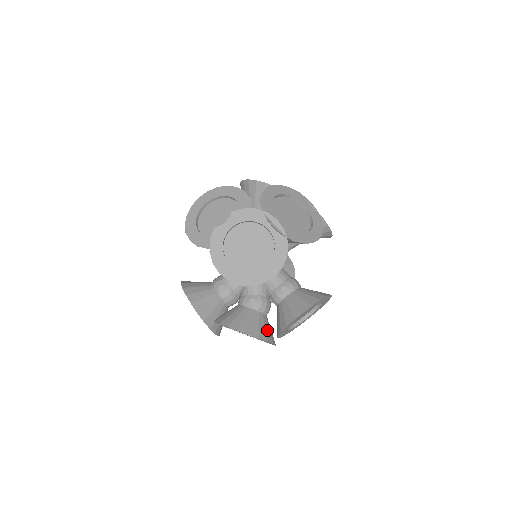
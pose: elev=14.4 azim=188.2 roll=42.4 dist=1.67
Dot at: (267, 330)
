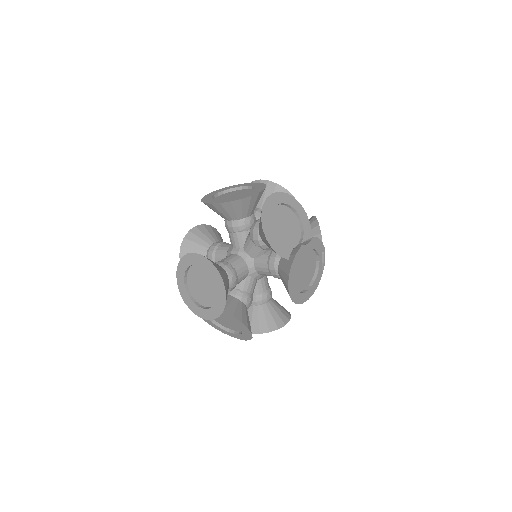
Dot at: occluded
